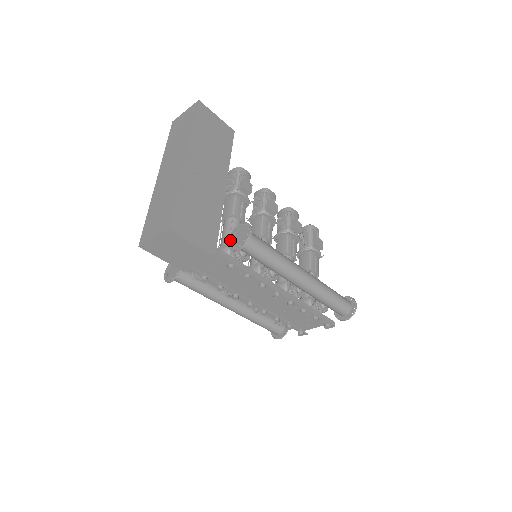
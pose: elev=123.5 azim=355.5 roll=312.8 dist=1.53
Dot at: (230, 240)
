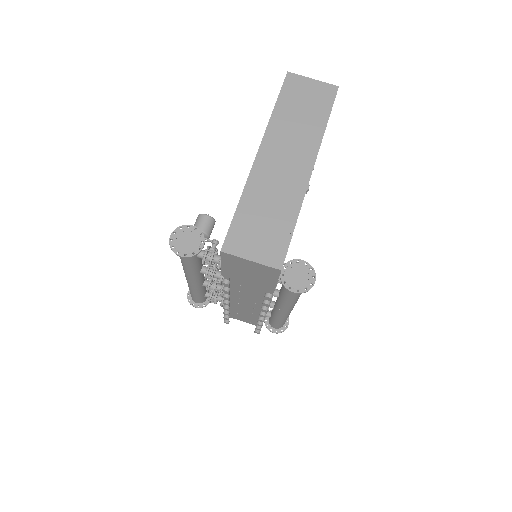
Dot at: (286, 271)
